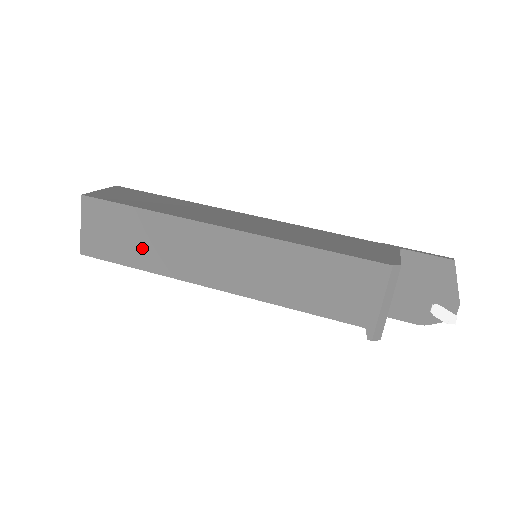
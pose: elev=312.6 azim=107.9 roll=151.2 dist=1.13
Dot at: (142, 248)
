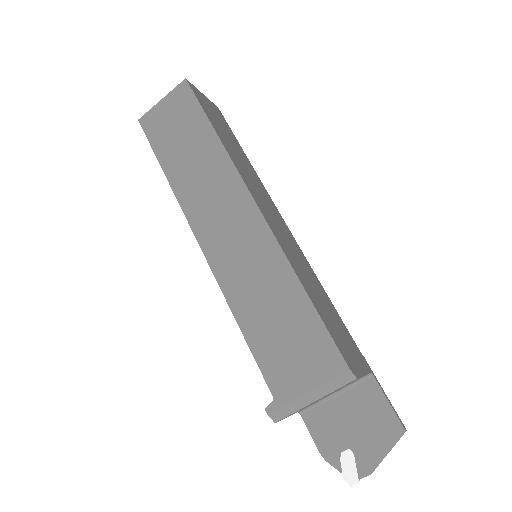
Dot at: (183, 158)
